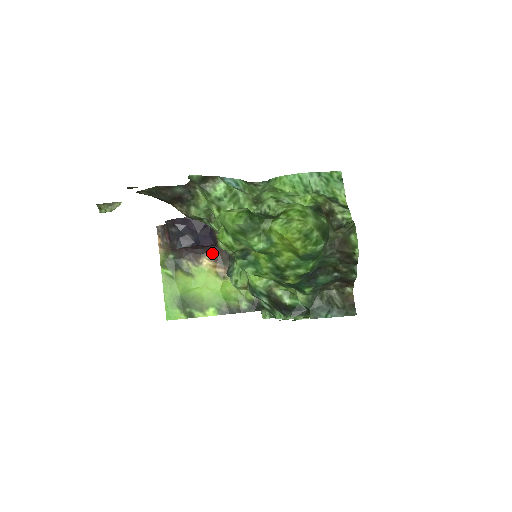
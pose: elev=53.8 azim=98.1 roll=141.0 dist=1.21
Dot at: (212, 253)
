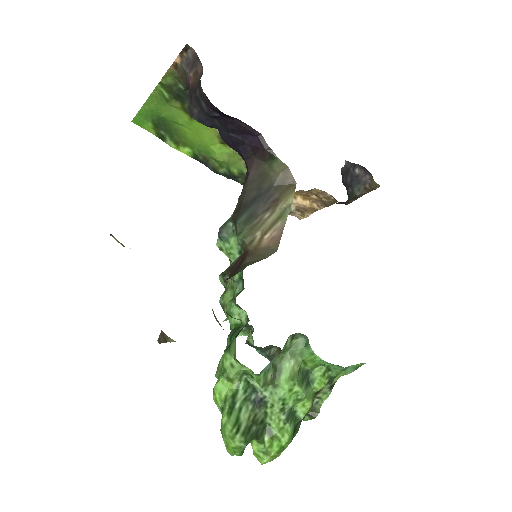
Dot at: occluded
